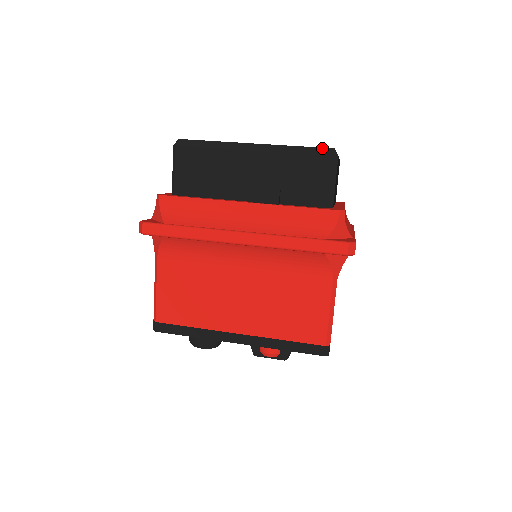
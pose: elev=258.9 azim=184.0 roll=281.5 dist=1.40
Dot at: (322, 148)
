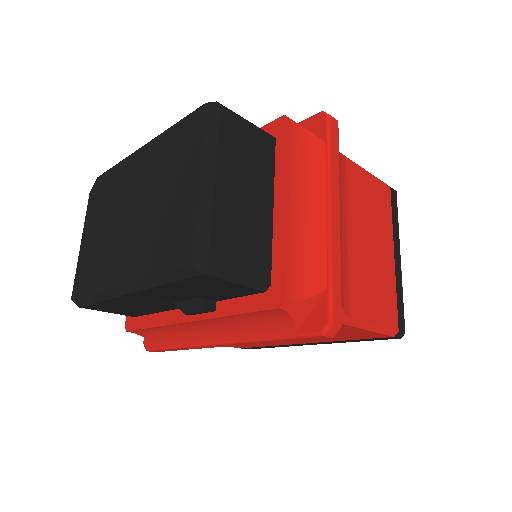
Dot at: (180, 269)
